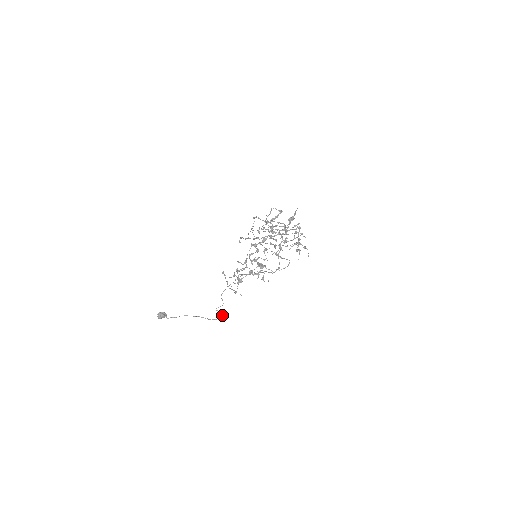
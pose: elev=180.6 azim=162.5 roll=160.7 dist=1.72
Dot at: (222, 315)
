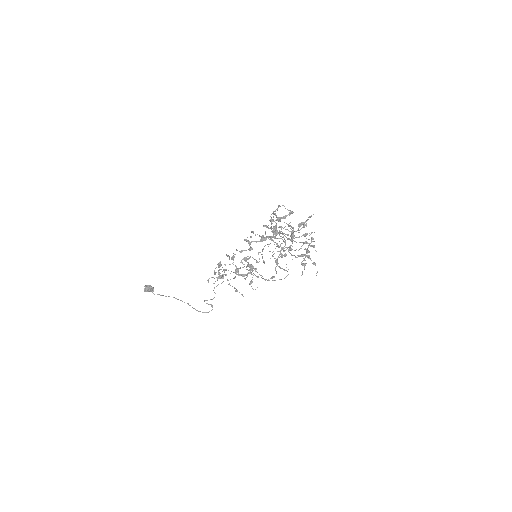
Dot at: (211, 310)
